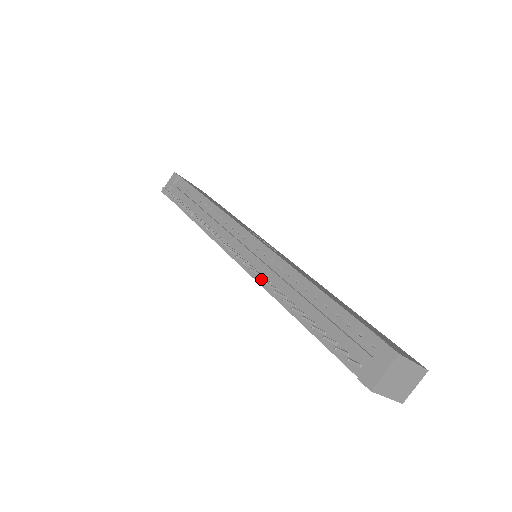
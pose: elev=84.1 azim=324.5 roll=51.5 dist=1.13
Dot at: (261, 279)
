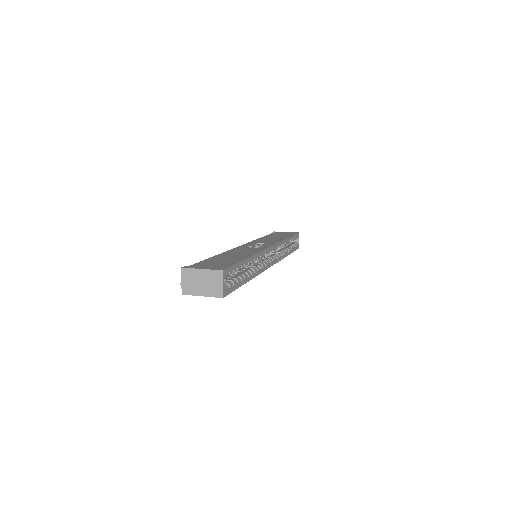
Dot at: occluded
